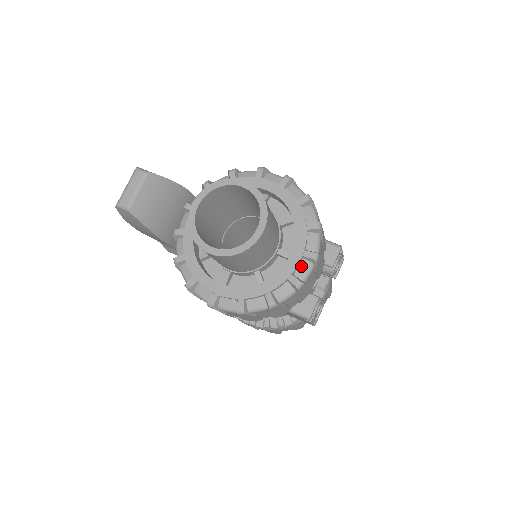
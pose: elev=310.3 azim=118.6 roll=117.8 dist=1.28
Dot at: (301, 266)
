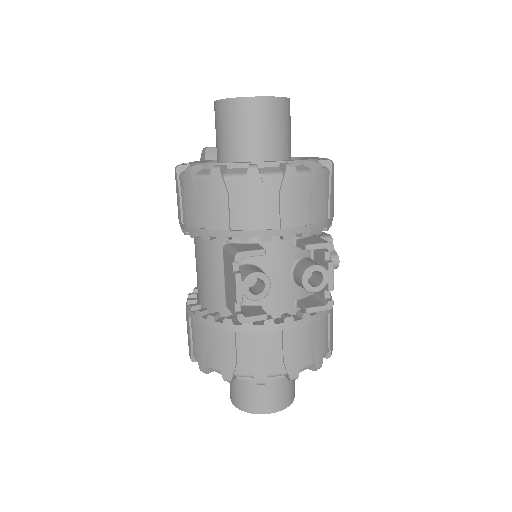
Dot at: (271, 168)
